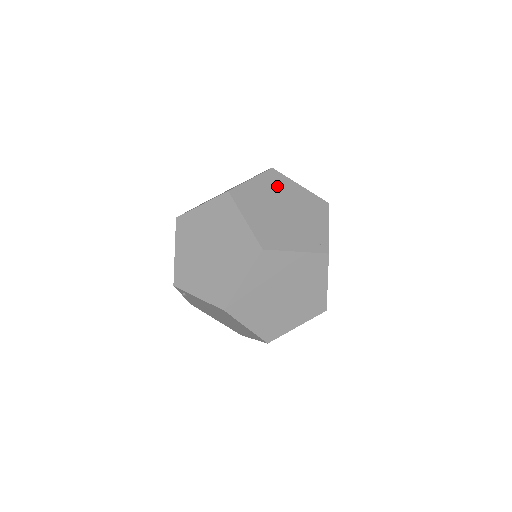
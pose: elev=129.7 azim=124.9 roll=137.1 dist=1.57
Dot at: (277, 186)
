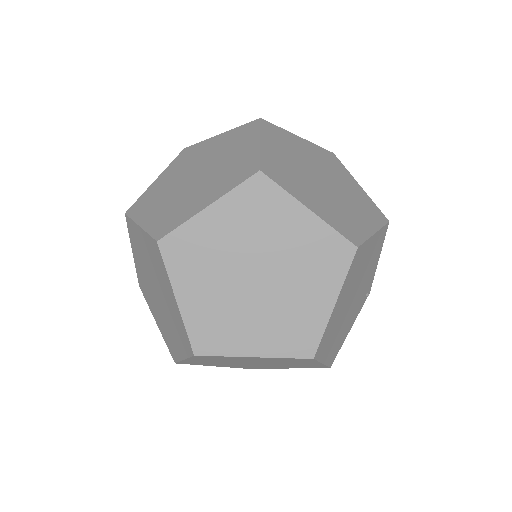
Dot at: (355, 273)
